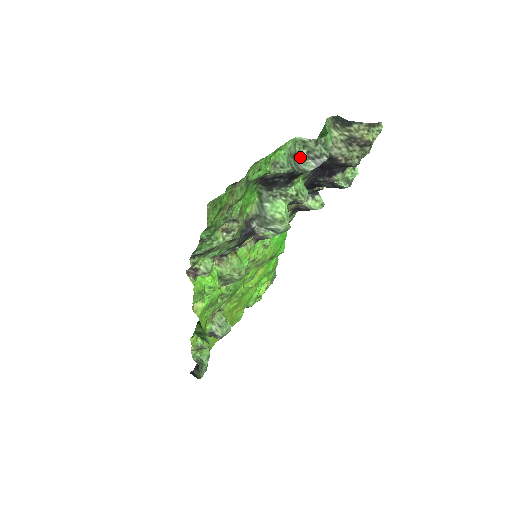
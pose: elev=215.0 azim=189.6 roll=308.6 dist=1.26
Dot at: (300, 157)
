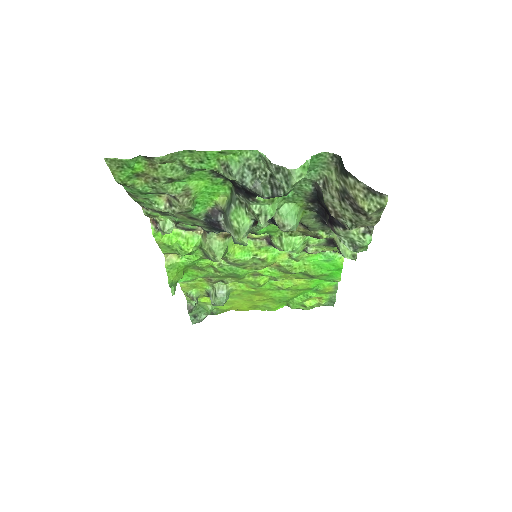
Dot at: (263, 176)
